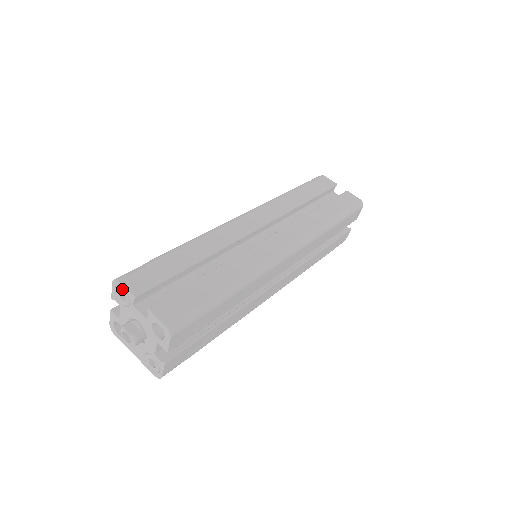
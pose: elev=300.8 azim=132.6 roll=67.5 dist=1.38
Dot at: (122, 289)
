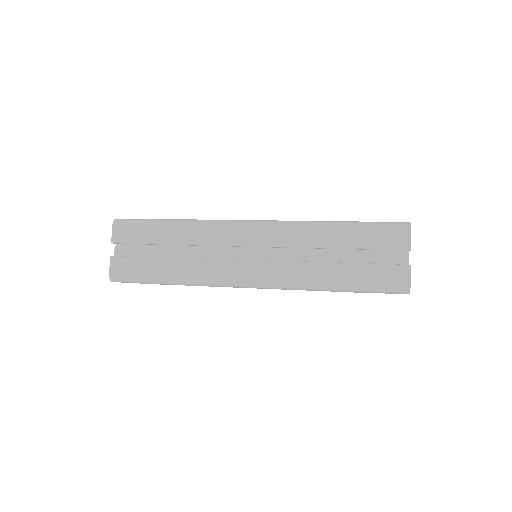
Dot at: (114, 229)
